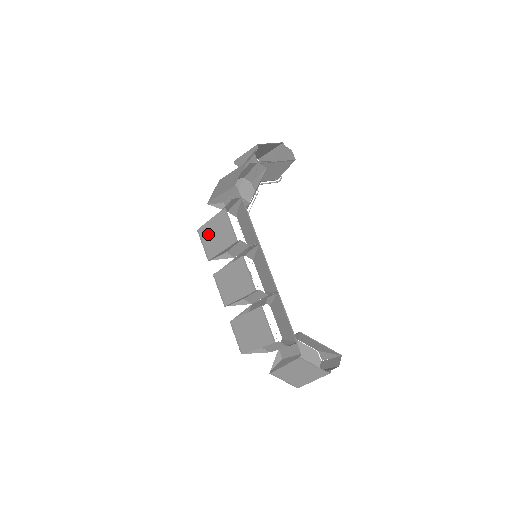
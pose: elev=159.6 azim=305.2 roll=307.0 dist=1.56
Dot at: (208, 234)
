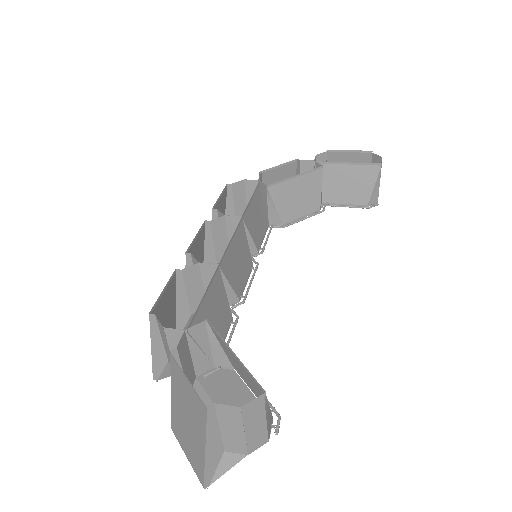
Dot at: occluded
